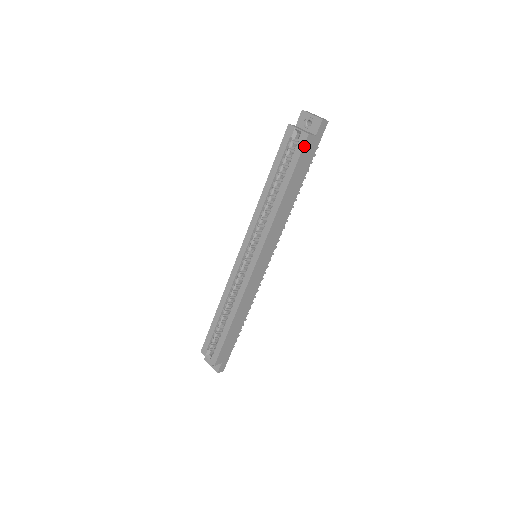
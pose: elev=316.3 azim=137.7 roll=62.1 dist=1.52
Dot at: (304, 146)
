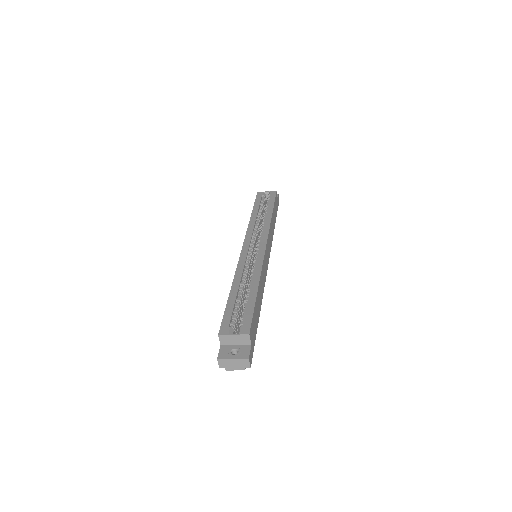
Dot at: (276, 195)
